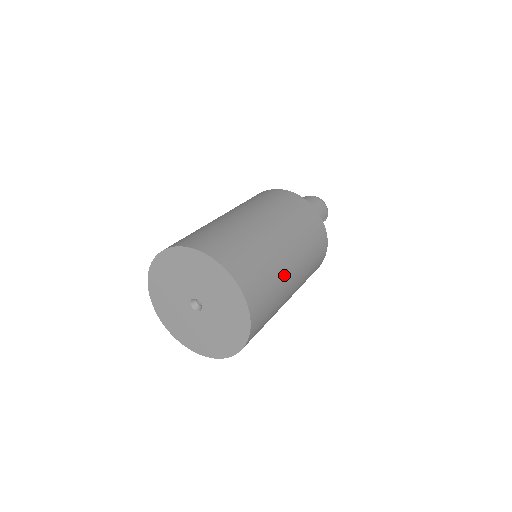
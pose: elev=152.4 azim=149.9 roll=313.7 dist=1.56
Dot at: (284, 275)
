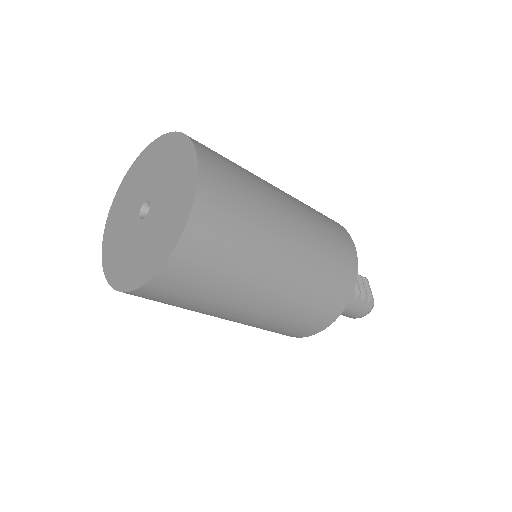
Dot at: occluded
